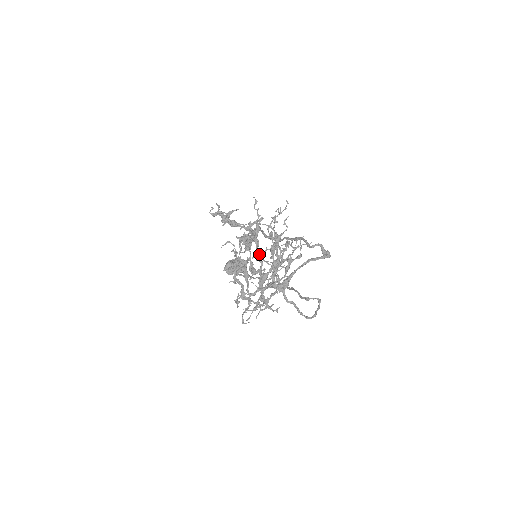
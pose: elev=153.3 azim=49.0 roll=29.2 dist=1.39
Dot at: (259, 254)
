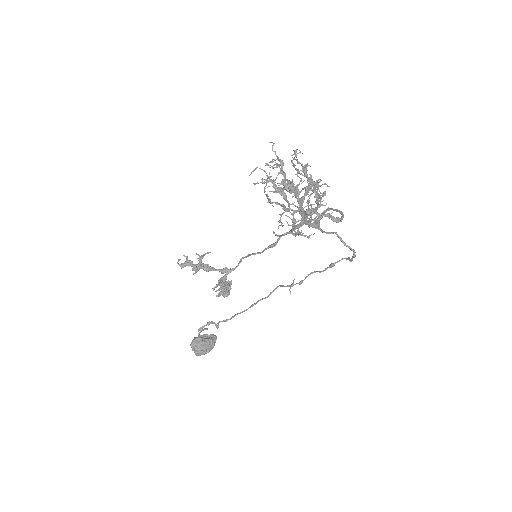
Dot at: (287, 186)
